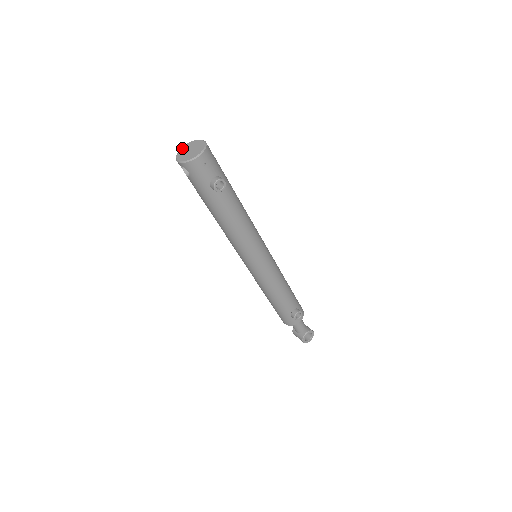
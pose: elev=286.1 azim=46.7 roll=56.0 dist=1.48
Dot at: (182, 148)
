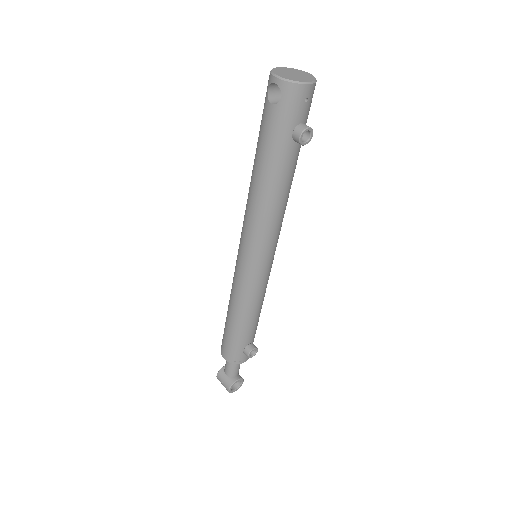
Dot at: (279, 68)
